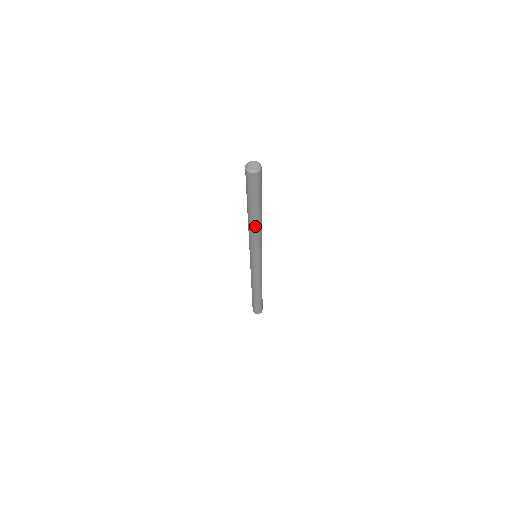
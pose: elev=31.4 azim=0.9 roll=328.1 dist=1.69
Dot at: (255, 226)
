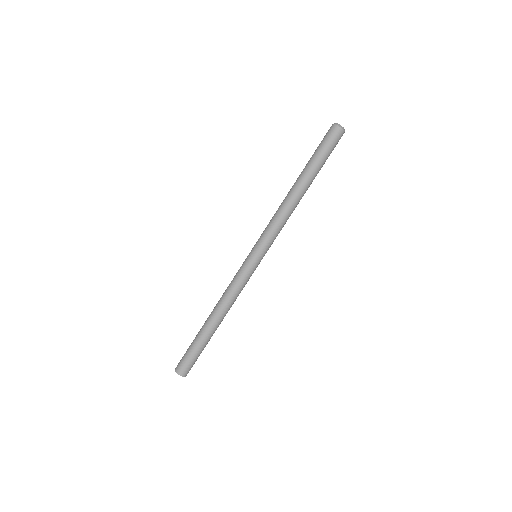
Dot at: (299, 201)
